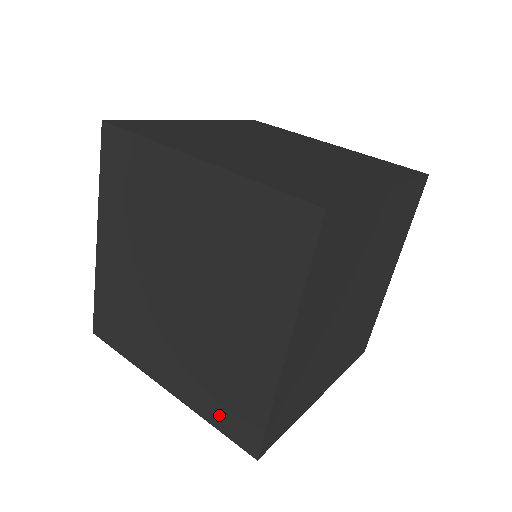
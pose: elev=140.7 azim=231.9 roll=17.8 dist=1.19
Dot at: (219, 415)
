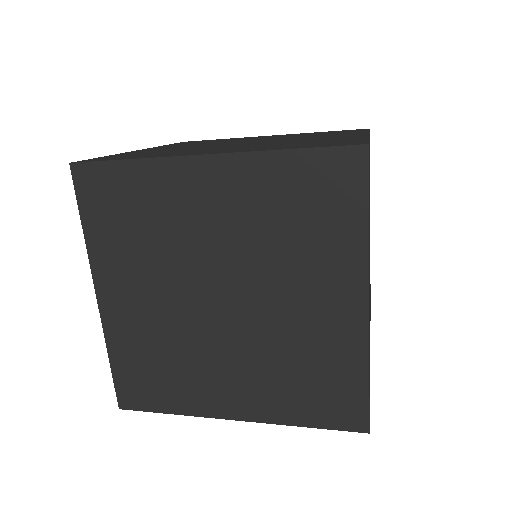
Dot at: (311, 411)
